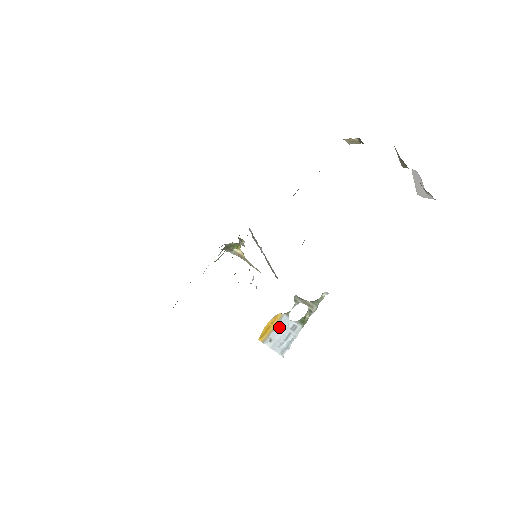
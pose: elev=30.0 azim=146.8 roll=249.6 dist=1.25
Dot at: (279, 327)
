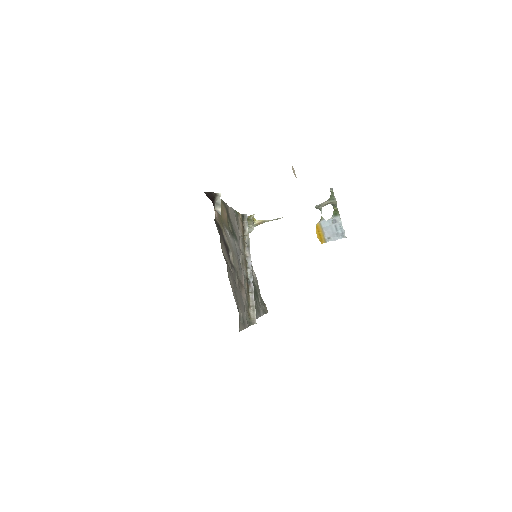
Dot at: (325, 229)
